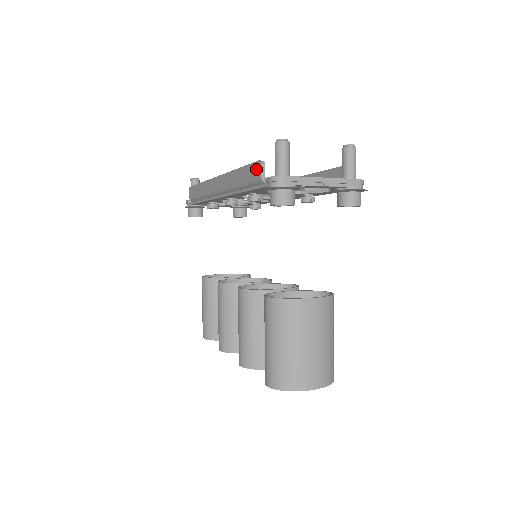
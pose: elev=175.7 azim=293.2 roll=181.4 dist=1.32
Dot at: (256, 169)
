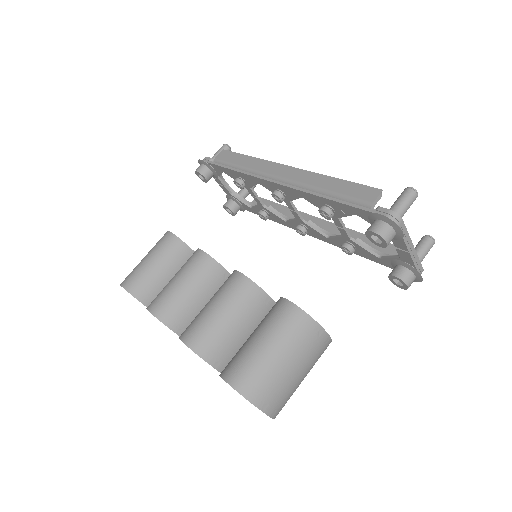
Dot at: (369, 193)
